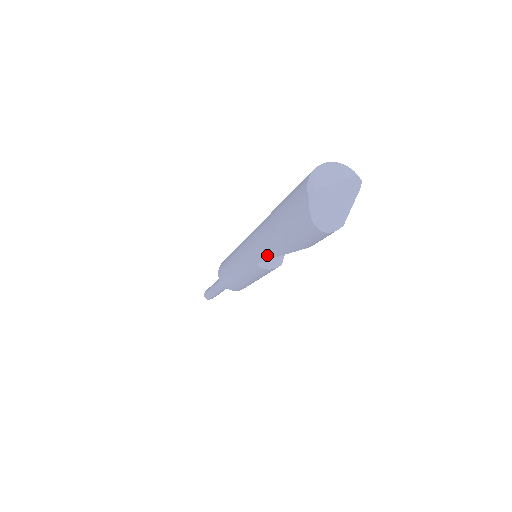
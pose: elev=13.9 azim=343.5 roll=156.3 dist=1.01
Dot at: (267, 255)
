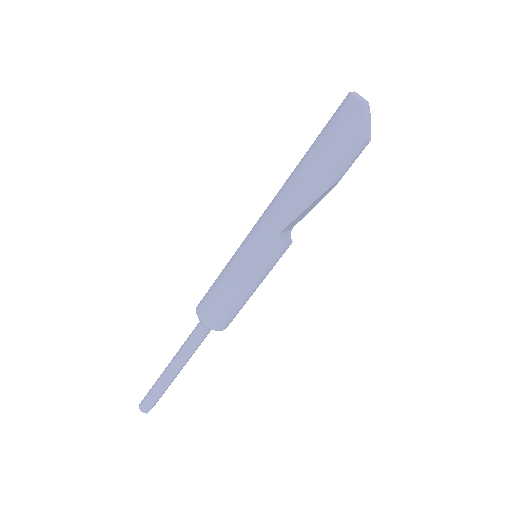
Dot at: (299, 209)
